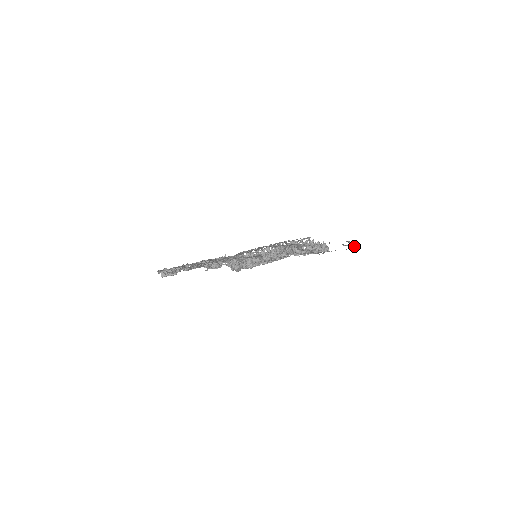
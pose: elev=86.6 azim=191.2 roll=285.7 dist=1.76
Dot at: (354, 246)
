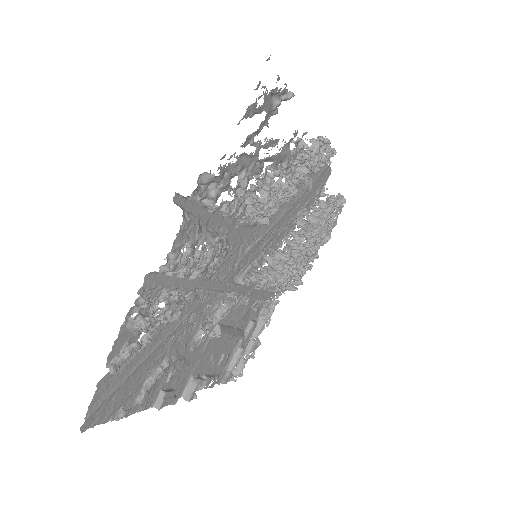
Dot at: (292, 94)
